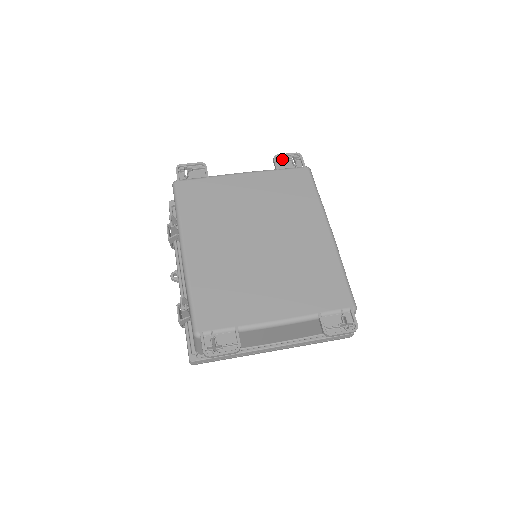
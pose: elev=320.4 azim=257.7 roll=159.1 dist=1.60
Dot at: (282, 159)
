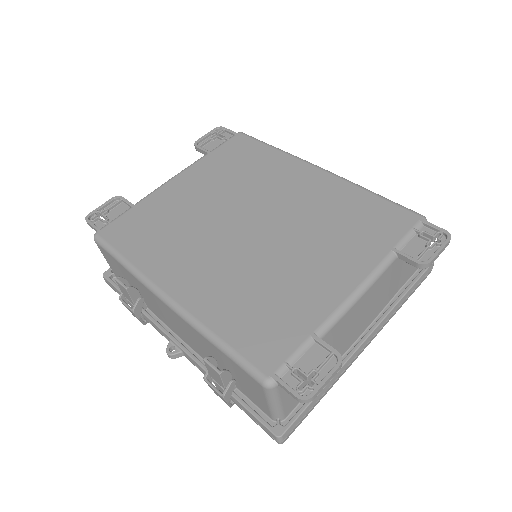
Dot at: (205, 141)
